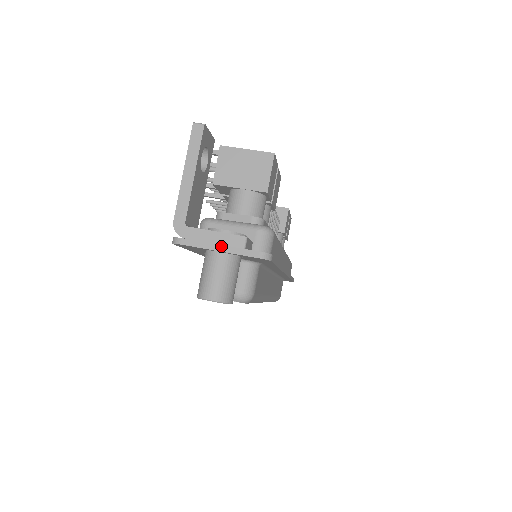
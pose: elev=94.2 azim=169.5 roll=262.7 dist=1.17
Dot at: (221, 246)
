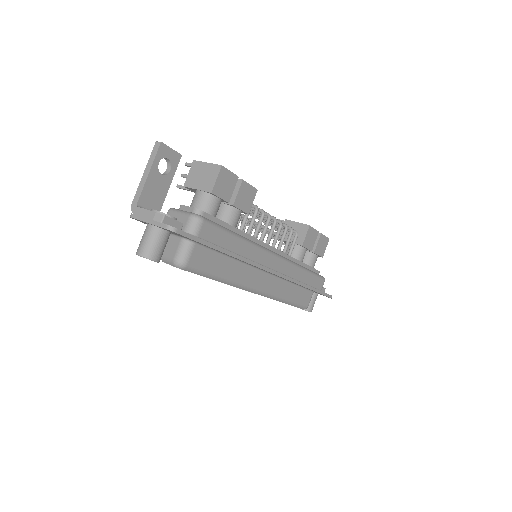
Dot at: (149, 220)
